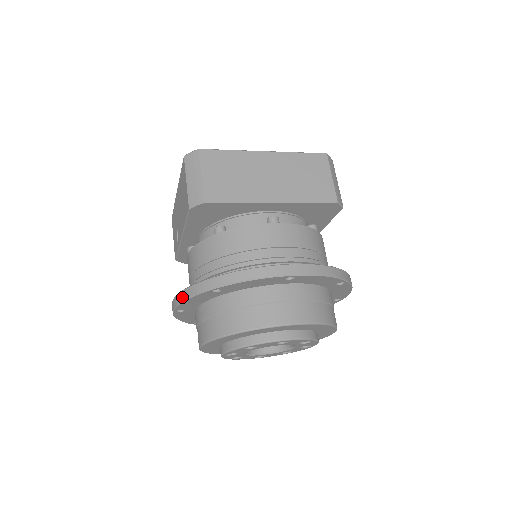
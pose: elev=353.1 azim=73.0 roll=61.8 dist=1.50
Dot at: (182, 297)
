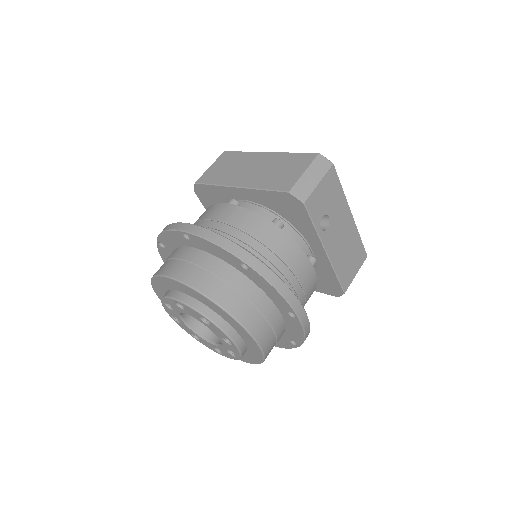
Dot at: occluded
